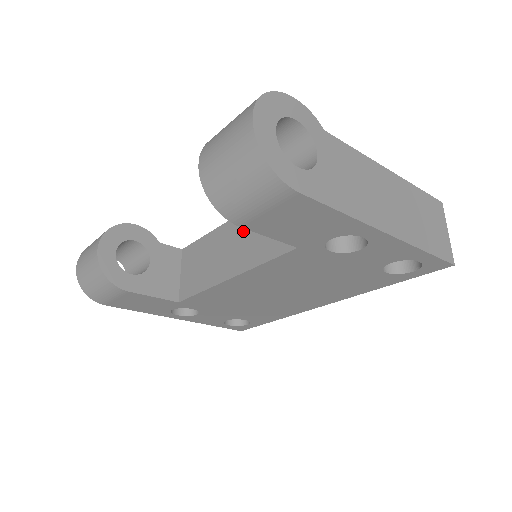
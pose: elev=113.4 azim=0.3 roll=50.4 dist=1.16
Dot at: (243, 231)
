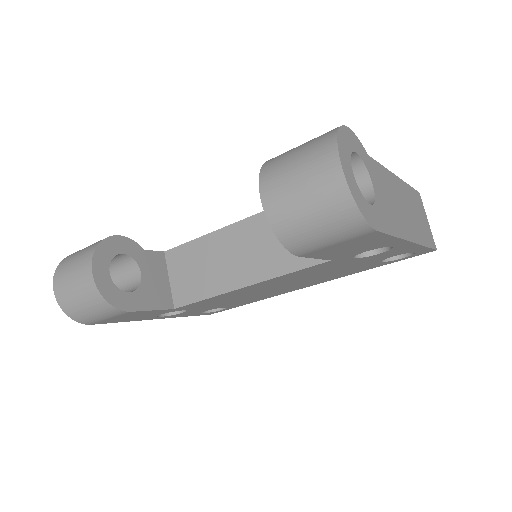
Dot at: (253, 238)
